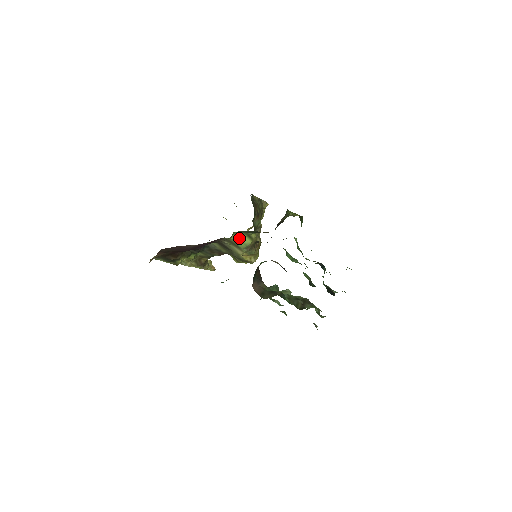
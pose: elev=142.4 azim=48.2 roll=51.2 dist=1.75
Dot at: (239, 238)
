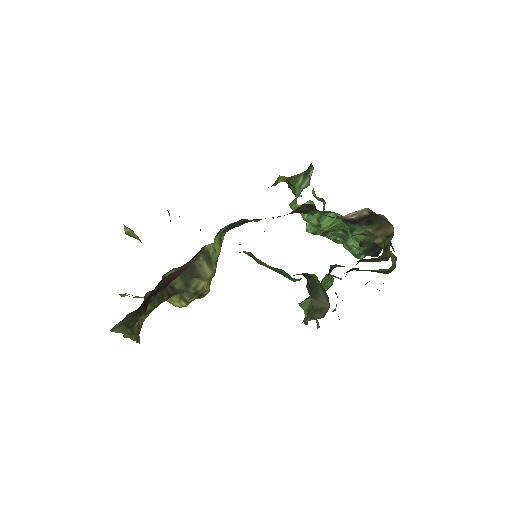
Dot at: (214, 245)
